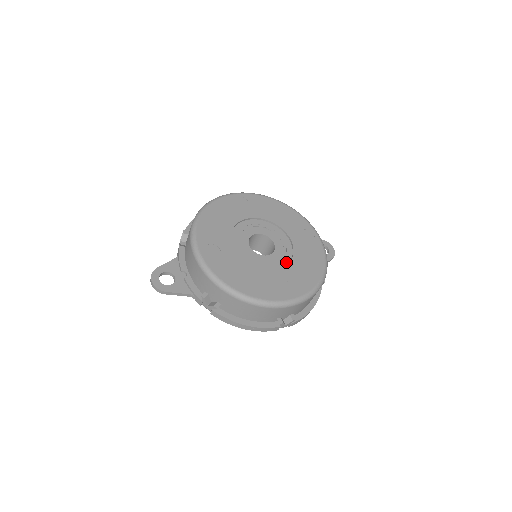
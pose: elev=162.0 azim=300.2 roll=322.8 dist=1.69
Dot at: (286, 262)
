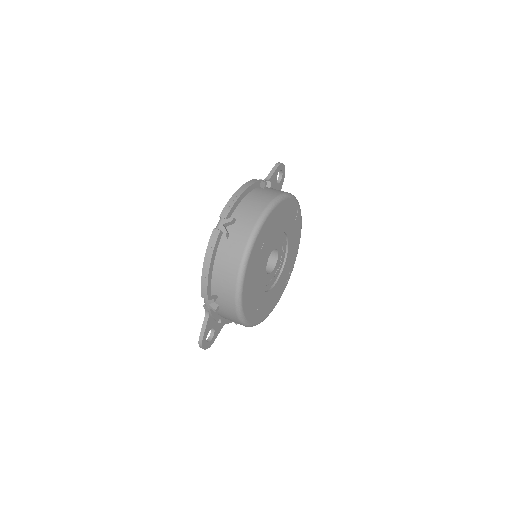
Dot at: (284, 256)
